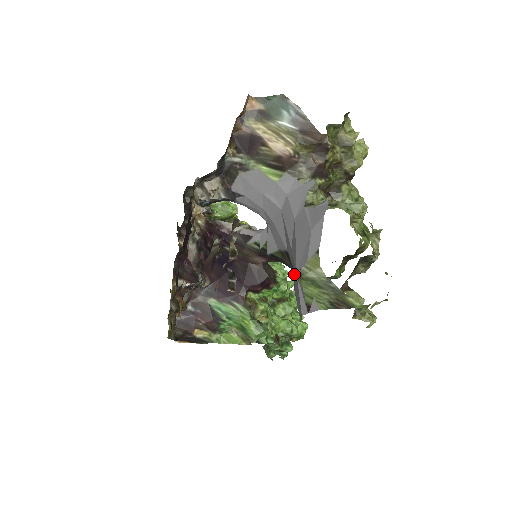
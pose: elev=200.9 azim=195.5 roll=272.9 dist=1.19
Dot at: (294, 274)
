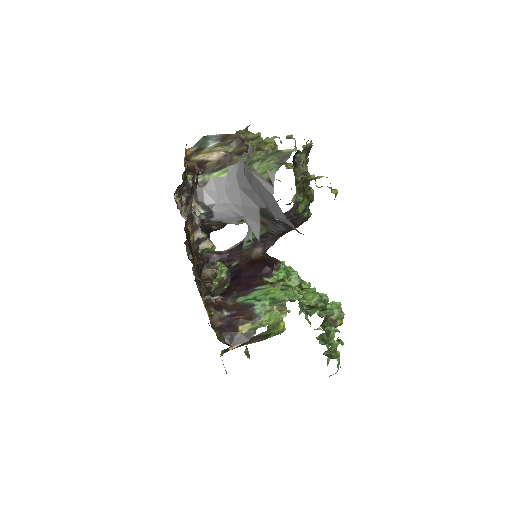
Dot at: (264, 202)
